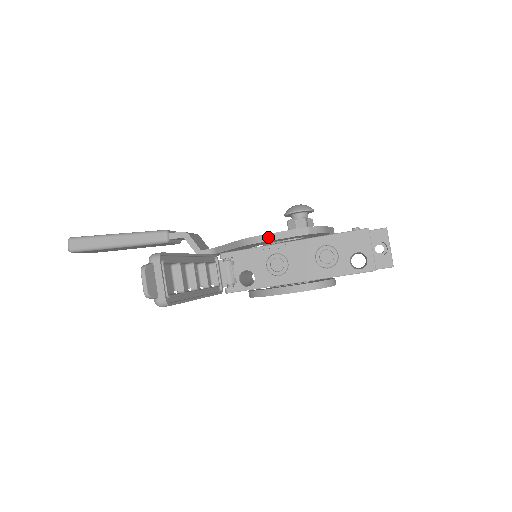
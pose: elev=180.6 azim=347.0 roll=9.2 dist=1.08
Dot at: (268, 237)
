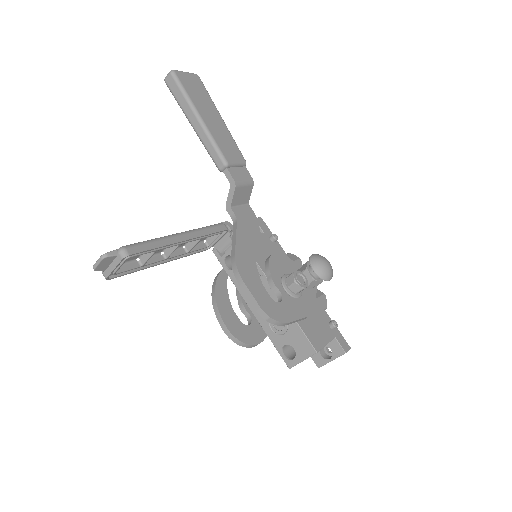
Dot at: (244, 286)
